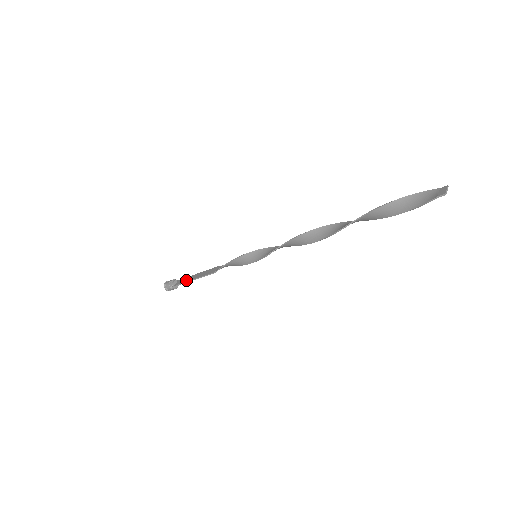
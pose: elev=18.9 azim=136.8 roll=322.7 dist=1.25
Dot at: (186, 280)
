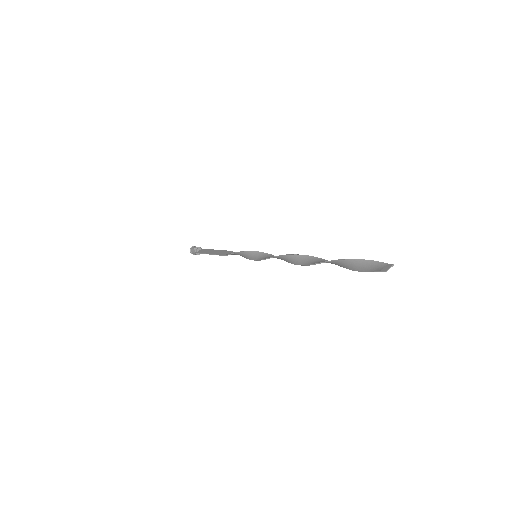
Dot at: (206, 252)
